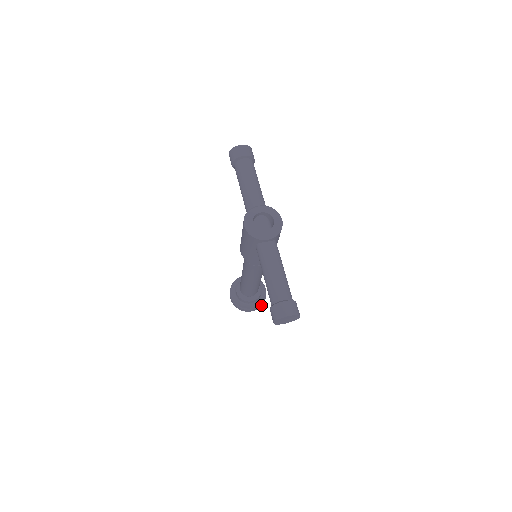
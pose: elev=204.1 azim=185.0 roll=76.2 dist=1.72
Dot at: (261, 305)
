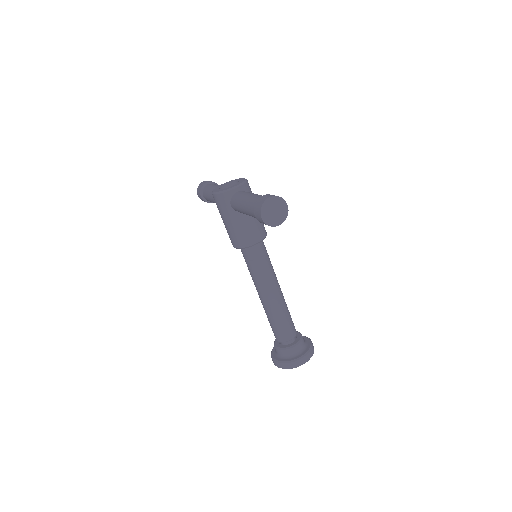
Dot at: (311, 353)
